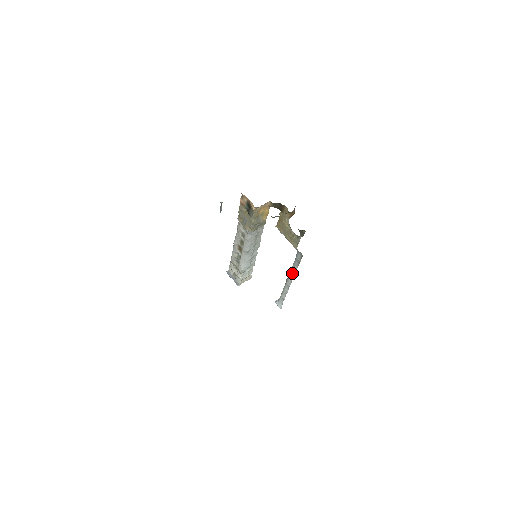
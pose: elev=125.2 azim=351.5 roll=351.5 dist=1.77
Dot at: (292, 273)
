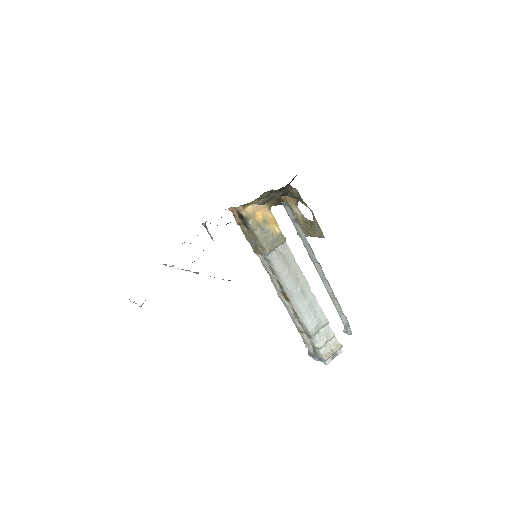
Dot at: (310, 252)
